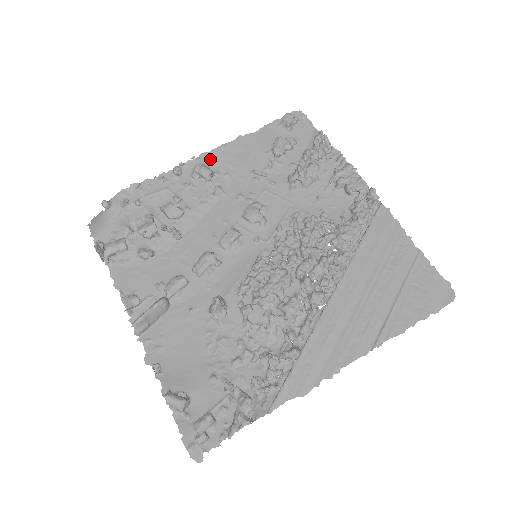
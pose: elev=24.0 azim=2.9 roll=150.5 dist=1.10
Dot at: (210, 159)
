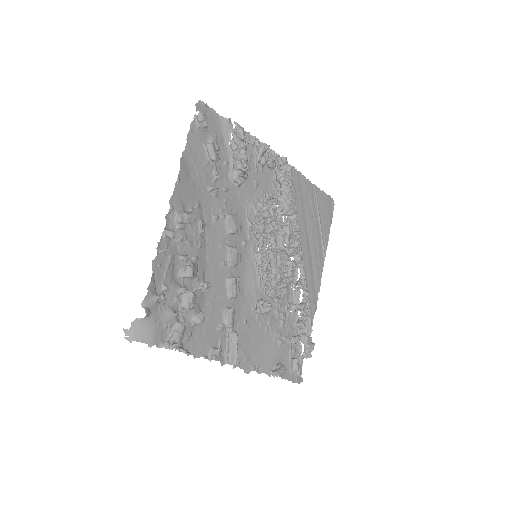
Dot at: (179, 201)
